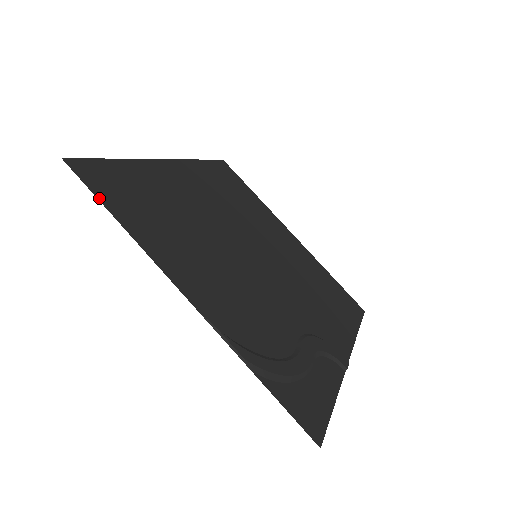
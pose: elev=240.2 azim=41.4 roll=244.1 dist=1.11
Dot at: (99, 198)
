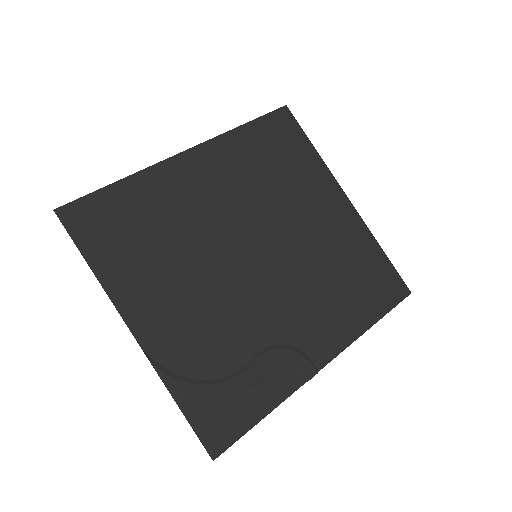
Dot at: (78, 245)
